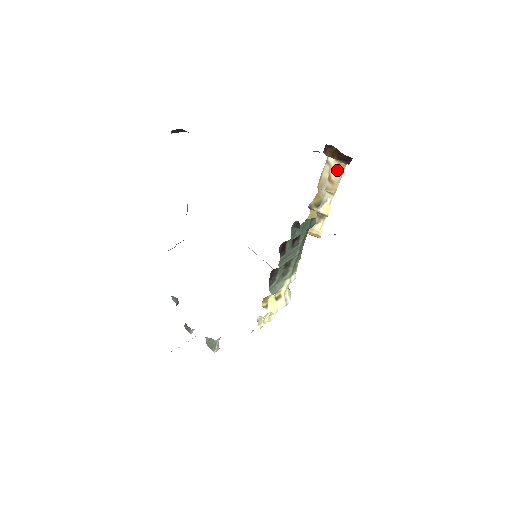
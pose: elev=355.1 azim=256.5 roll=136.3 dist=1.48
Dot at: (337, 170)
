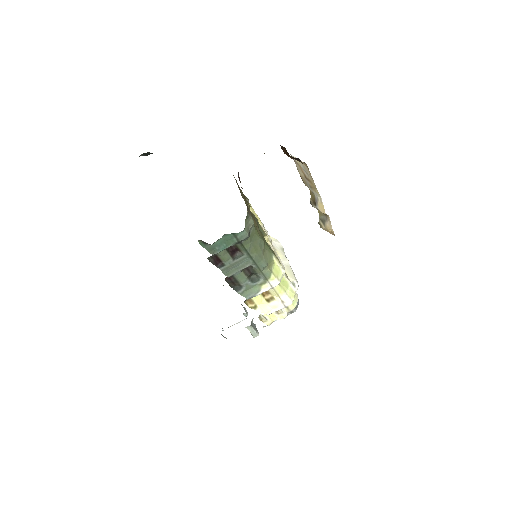
Dot at: (304, 168)
